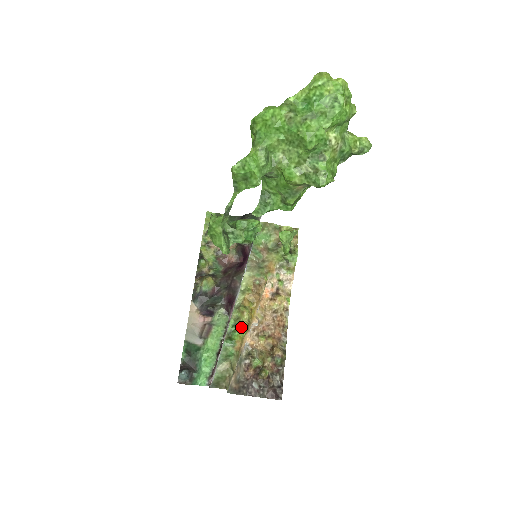
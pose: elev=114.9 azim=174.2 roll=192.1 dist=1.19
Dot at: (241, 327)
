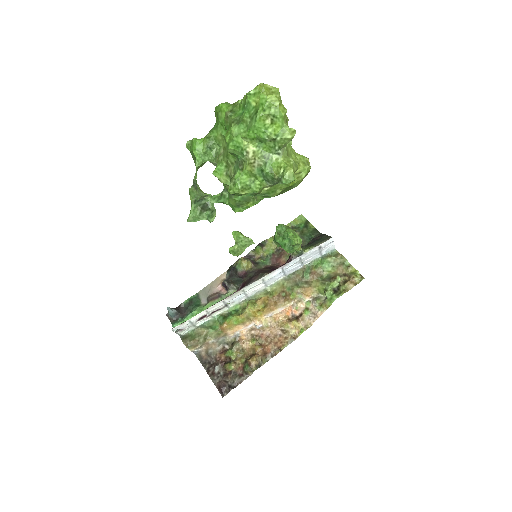
Dot at: (238, 315)
